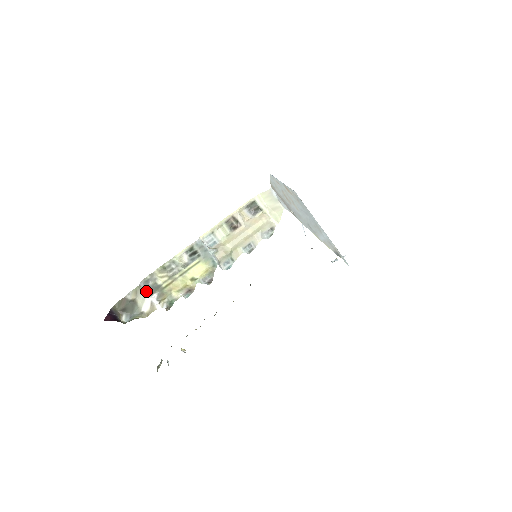
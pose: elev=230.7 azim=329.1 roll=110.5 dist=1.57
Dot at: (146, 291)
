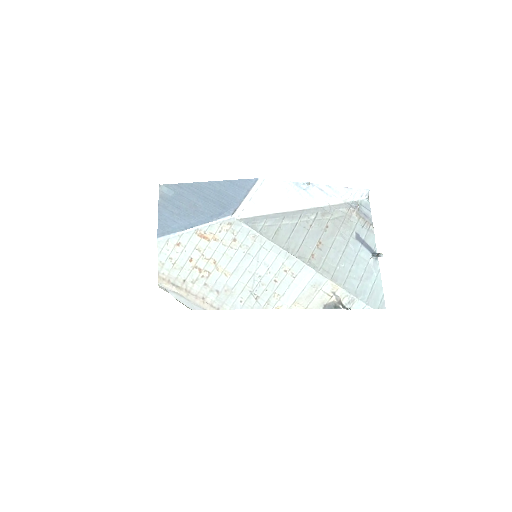
Dot at: occluded
